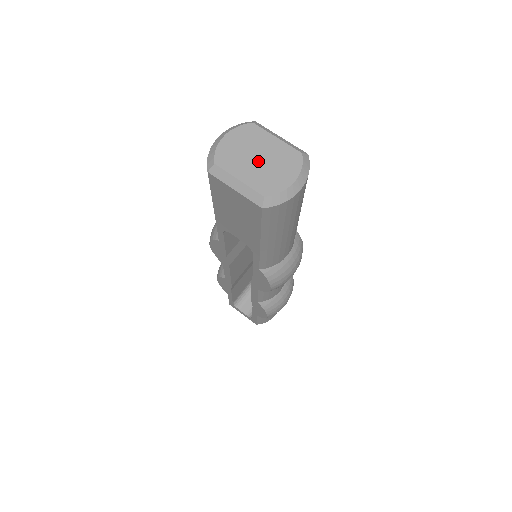
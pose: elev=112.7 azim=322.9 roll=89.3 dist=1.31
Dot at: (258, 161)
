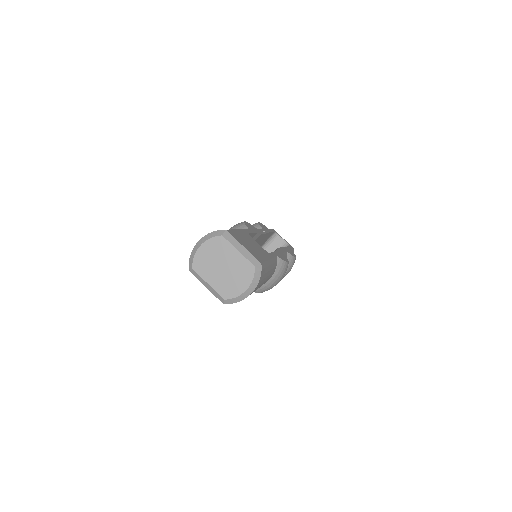
Dot at: (223, 270)
